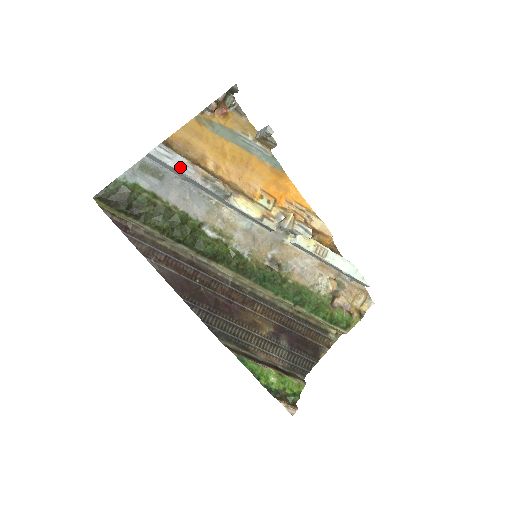
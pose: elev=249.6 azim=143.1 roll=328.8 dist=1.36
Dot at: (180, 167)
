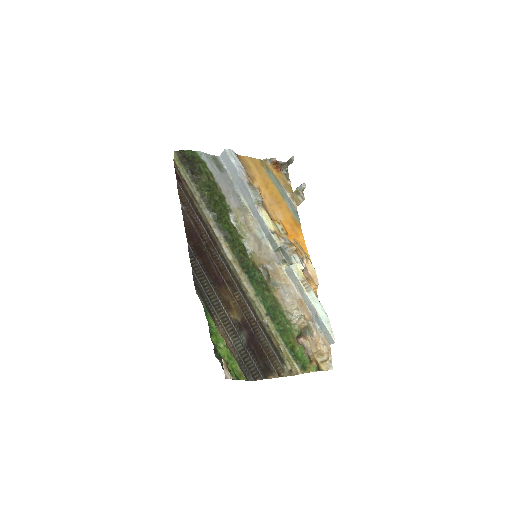
Dot at: (238, 168)
